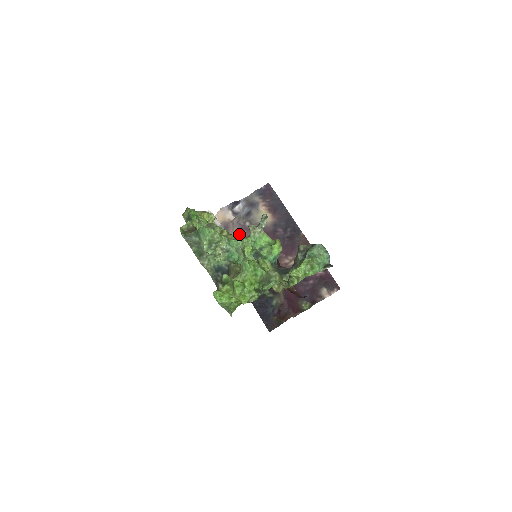
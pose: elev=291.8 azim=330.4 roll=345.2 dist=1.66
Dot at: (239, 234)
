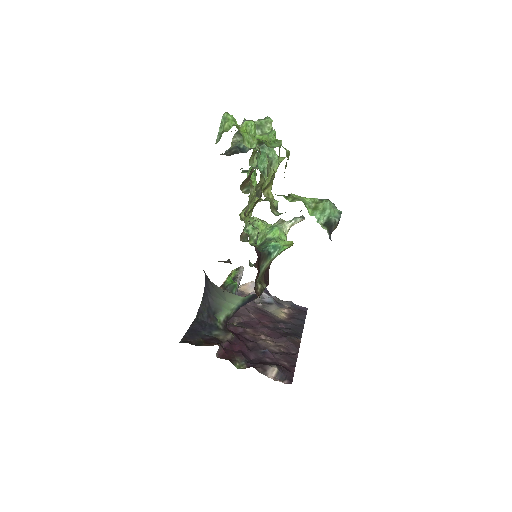
Dot at: occluded
